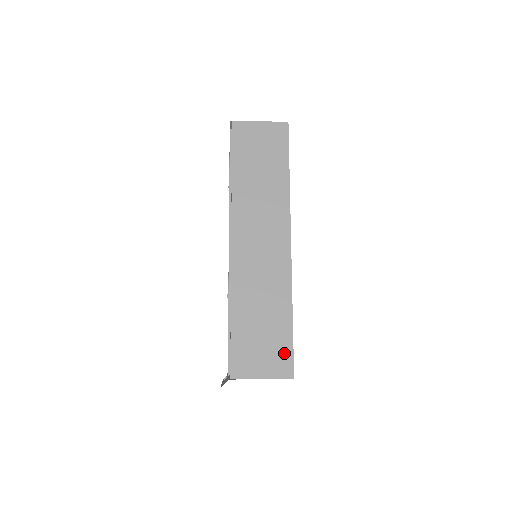
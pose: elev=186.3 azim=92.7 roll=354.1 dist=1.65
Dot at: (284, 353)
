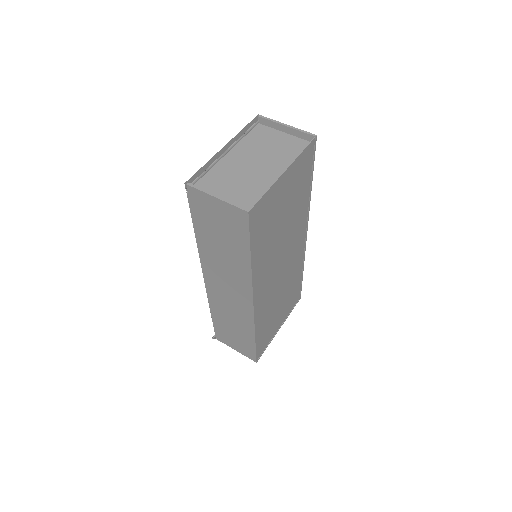
Dot at: (250, 350)
